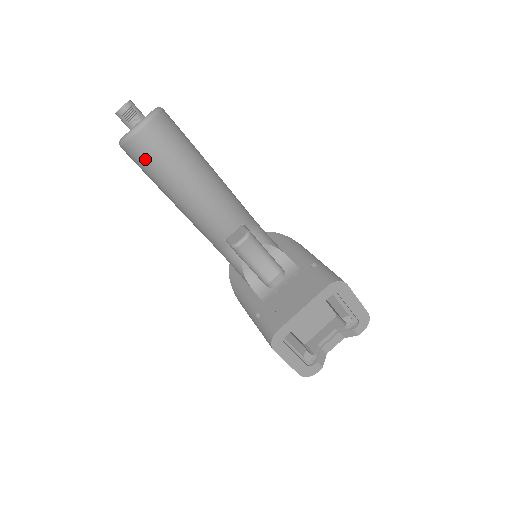
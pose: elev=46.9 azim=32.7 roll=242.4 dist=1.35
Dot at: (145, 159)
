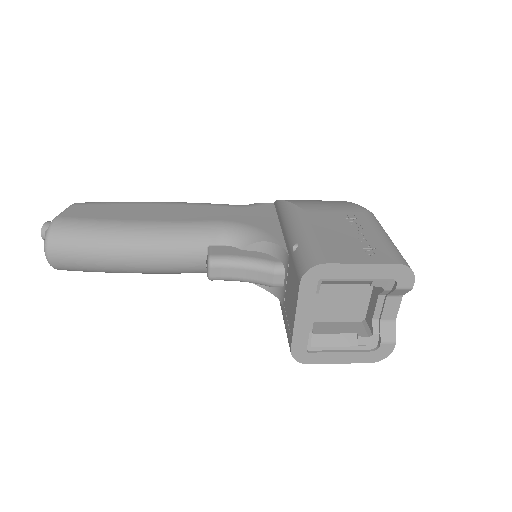
Dot at: (79, 270)
